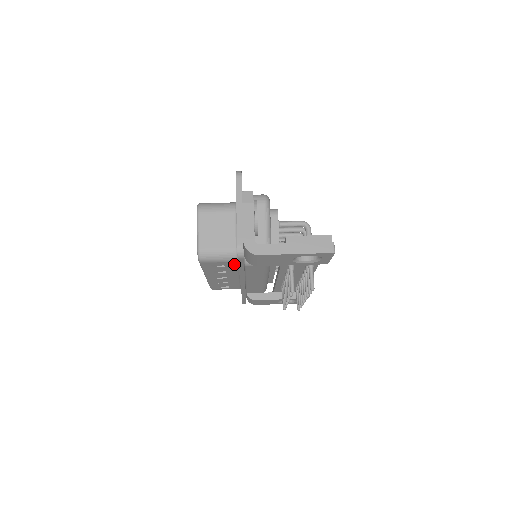
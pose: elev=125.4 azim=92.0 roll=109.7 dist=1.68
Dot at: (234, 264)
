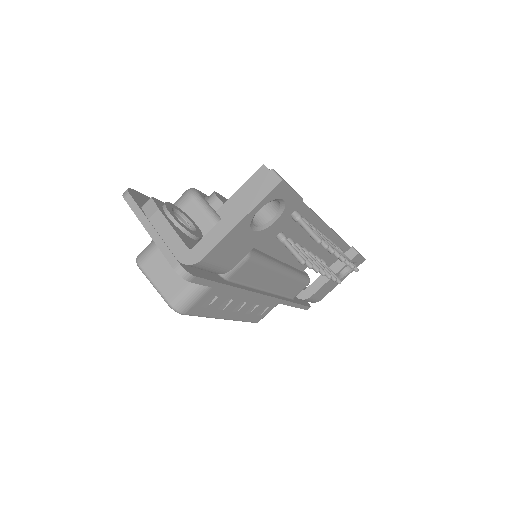
Dot at: occluded
